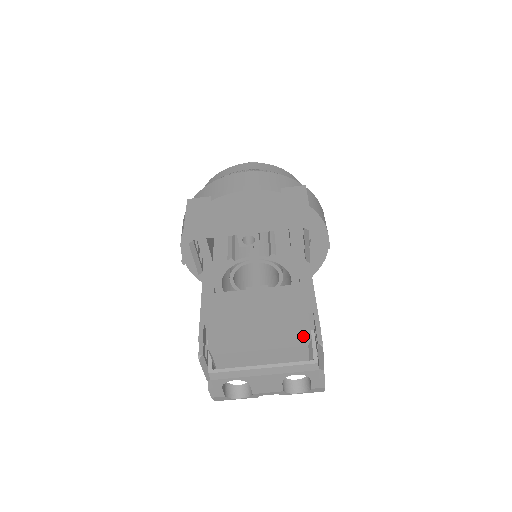
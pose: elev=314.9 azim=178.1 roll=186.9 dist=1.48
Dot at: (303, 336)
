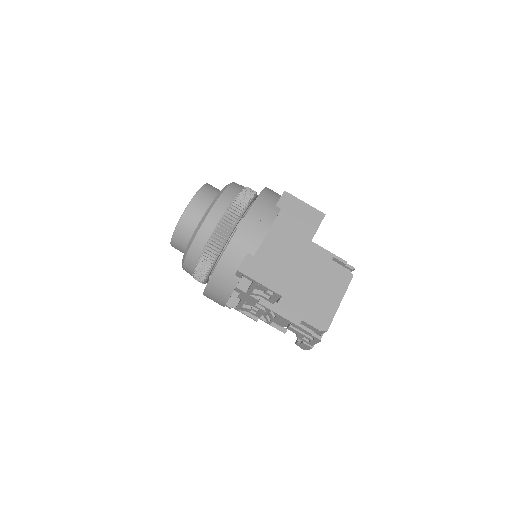
Dot at: (346, 274)
